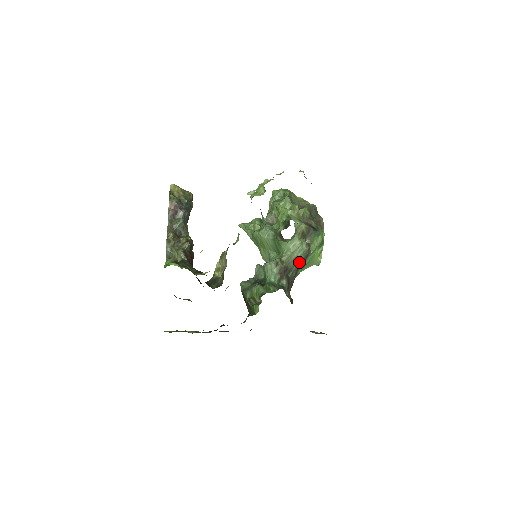
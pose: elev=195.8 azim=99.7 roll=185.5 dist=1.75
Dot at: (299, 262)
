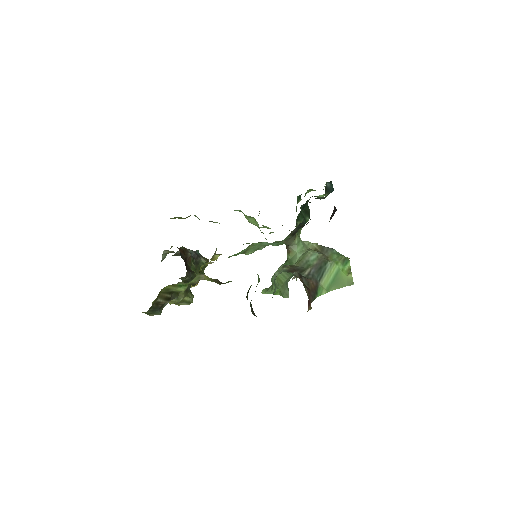
Dot at: (314, 266)
